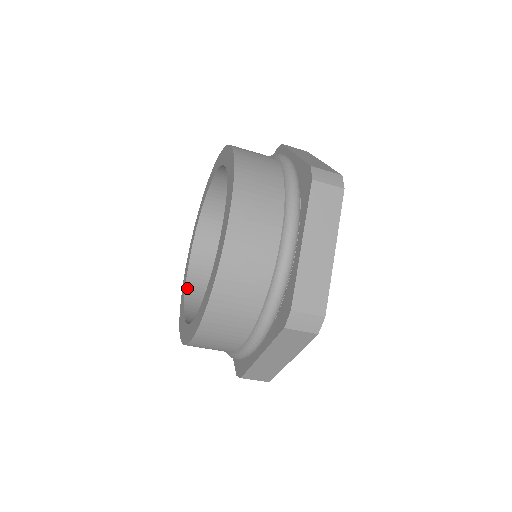
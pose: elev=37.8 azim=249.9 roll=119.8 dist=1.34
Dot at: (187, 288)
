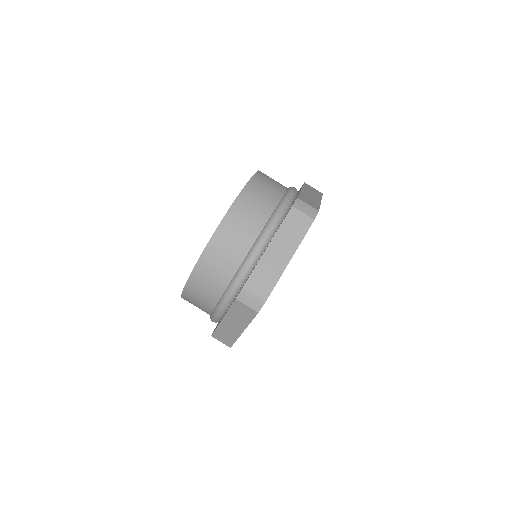
Dot at: occluded
